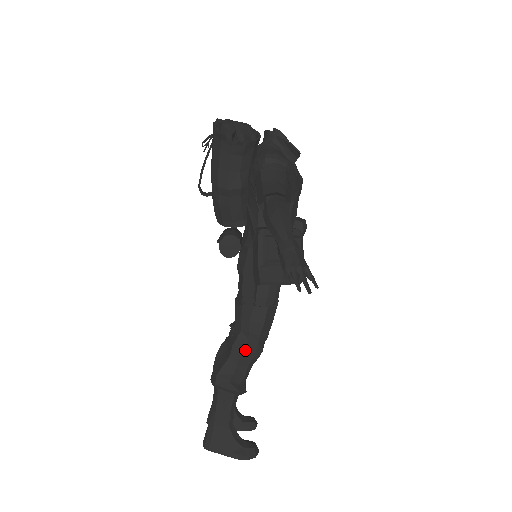
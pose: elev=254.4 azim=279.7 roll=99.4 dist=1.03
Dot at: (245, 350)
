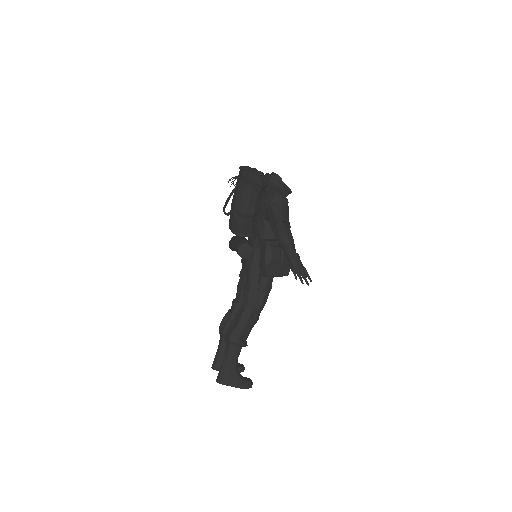
Dot at: (250, 318)
